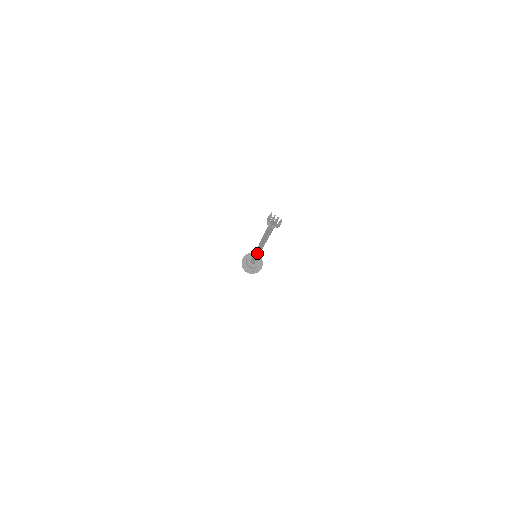
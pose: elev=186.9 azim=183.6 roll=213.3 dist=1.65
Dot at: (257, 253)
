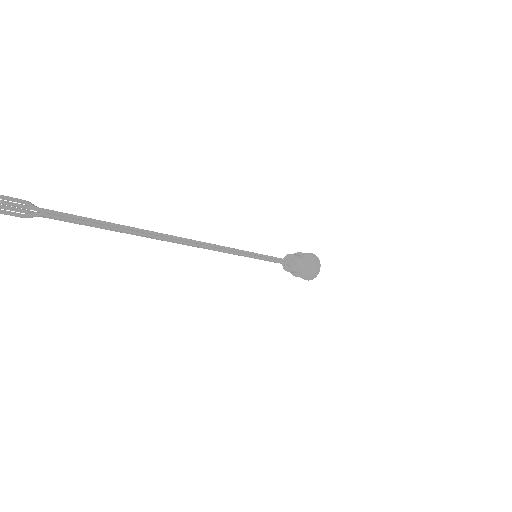
Dot at: (225, 250)
